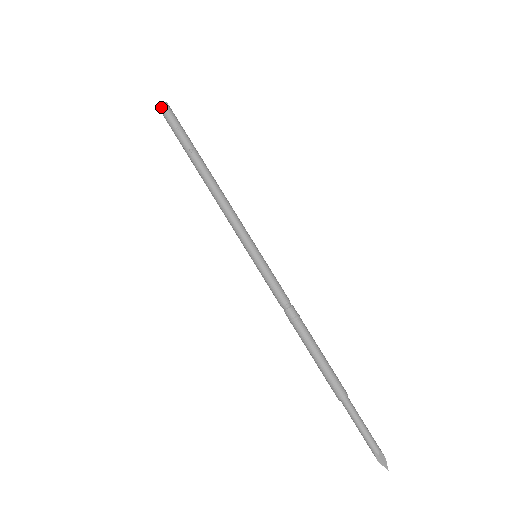
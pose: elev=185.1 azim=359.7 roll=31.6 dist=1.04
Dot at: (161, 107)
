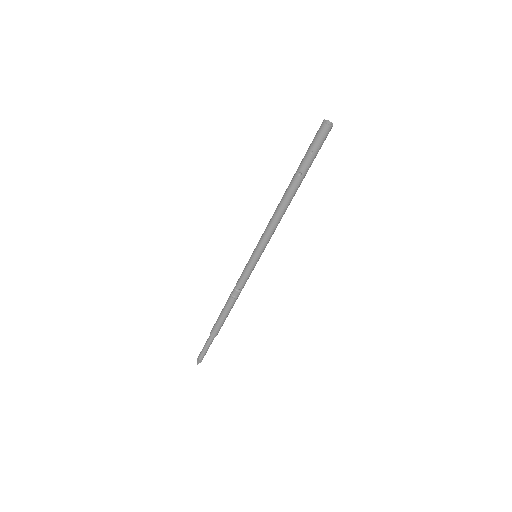
Dot at: (323, 125)
